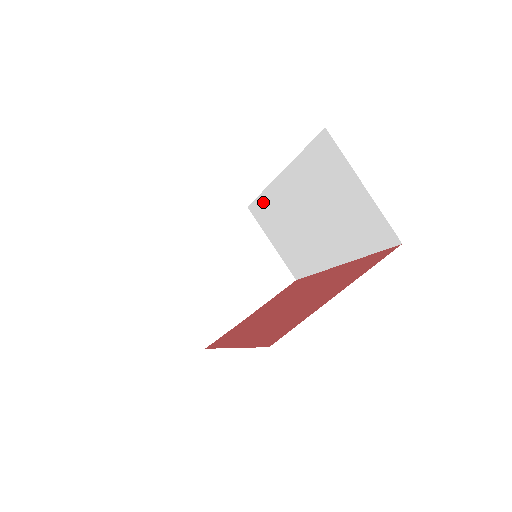
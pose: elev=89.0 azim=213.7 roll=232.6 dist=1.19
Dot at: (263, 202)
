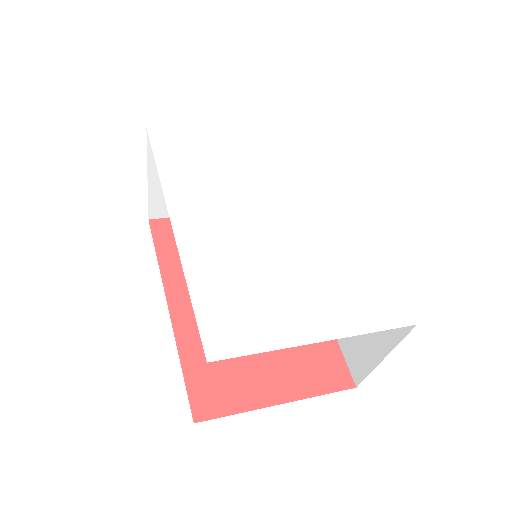
Dot at: occluded
